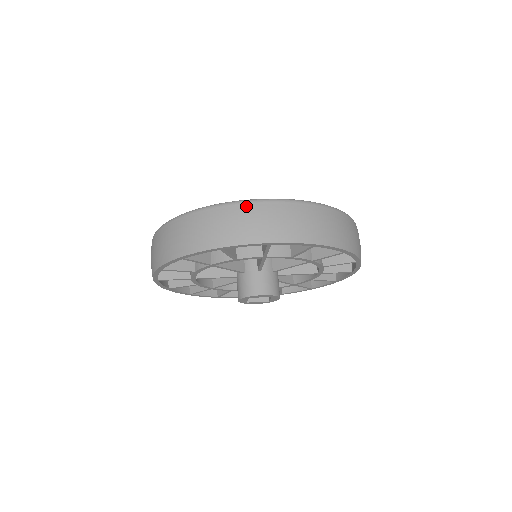
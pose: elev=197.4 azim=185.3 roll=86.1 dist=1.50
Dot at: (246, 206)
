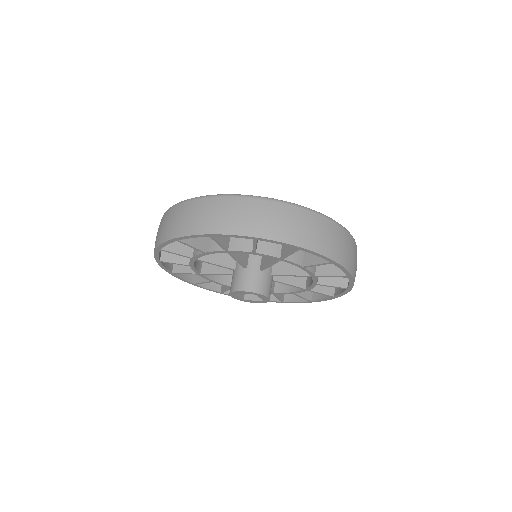
Dot at: (198, 201)
